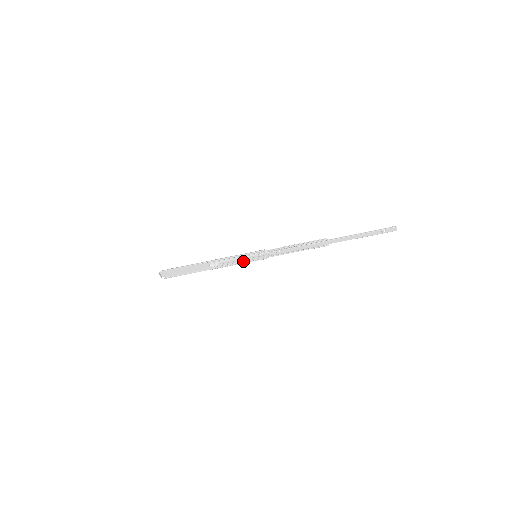
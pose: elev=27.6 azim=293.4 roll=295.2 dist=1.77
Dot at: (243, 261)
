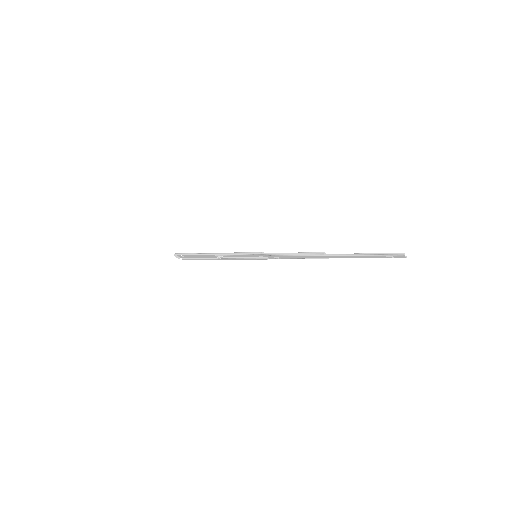
Dot at: (245, 258)
